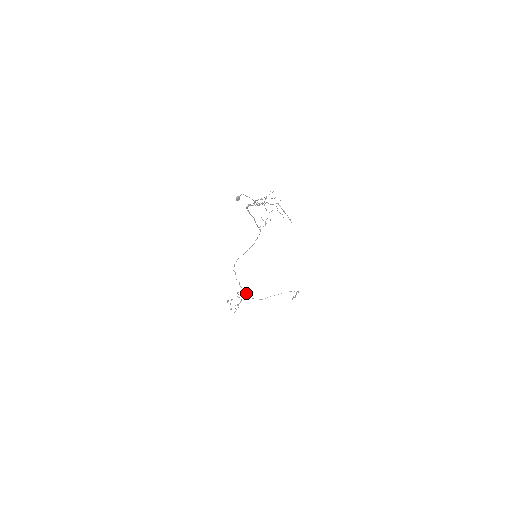
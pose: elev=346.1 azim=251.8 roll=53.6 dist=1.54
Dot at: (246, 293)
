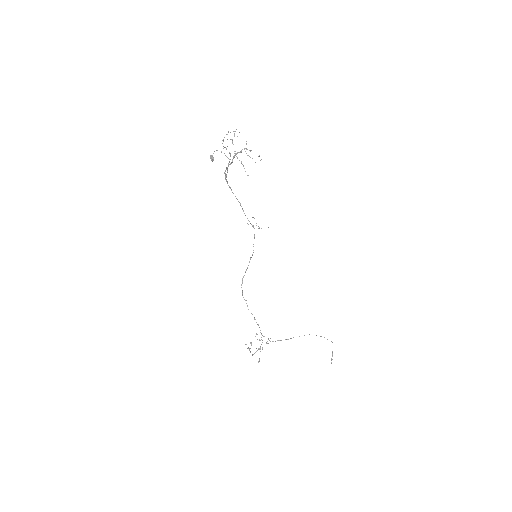
Dot at: occluded
